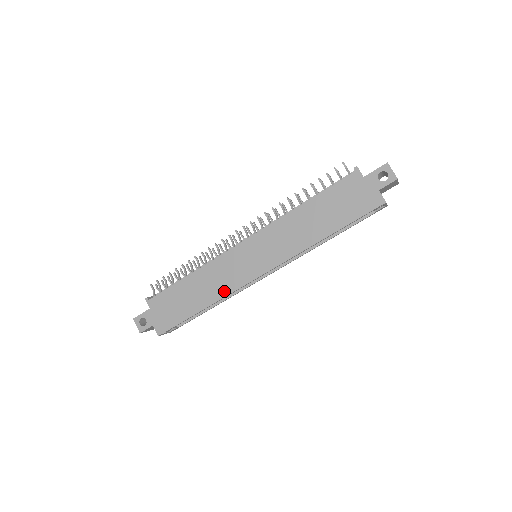
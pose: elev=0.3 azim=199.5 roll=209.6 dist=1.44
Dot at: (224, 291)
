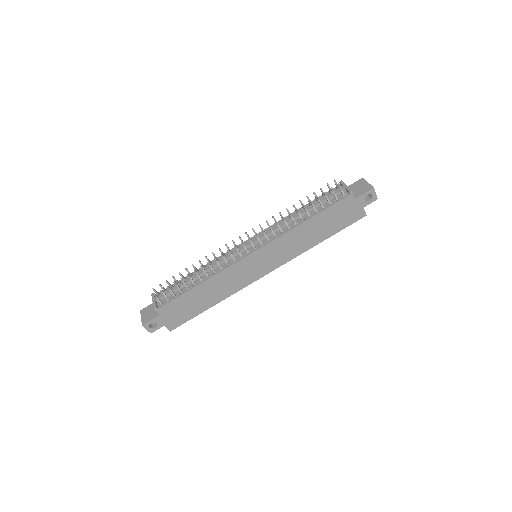
Dot at: (234, 290)
